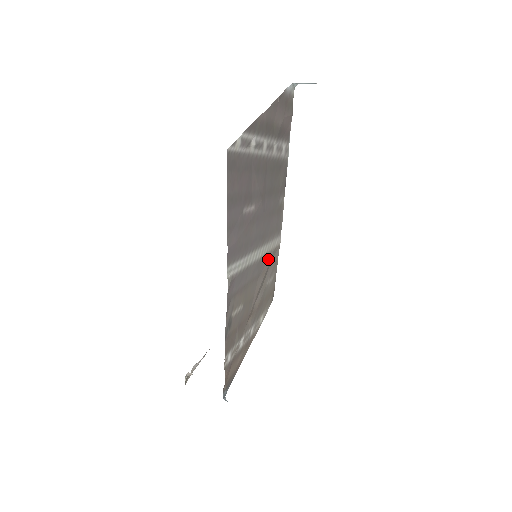
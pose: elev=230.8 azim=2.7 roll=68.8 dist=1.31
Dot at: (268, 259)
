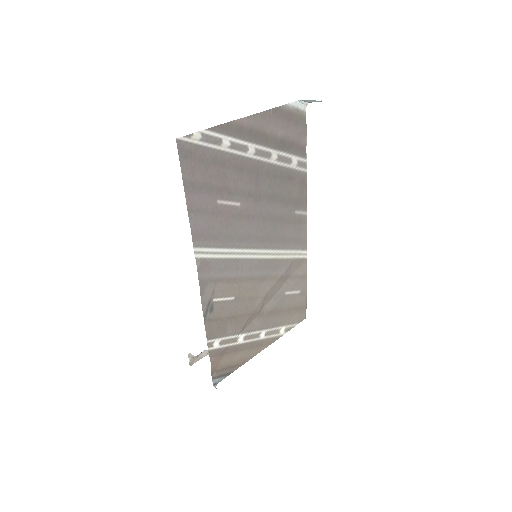
Dot at: (282, 267)
